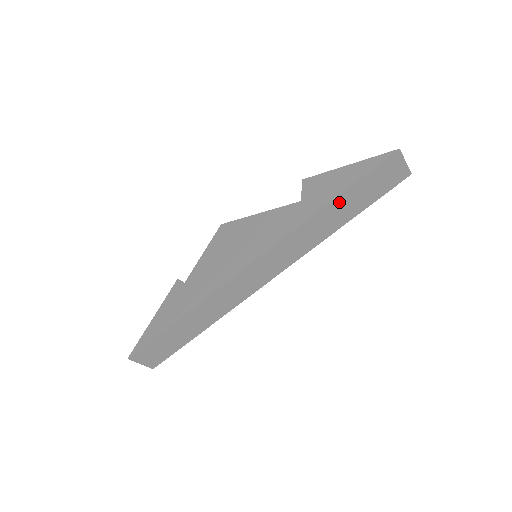
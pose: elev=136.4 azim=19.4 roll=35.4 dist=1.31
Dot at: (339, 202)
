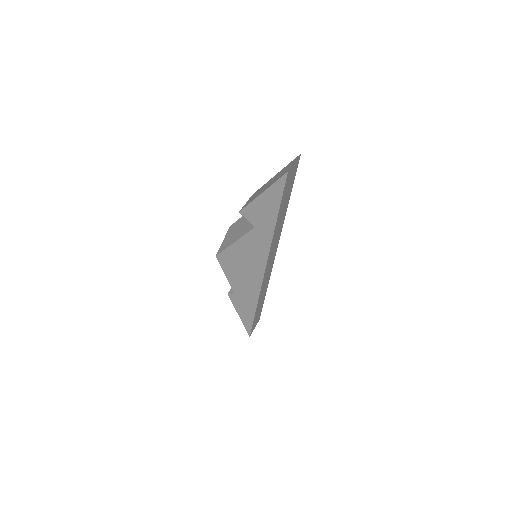
Dot at: (279, 215)
